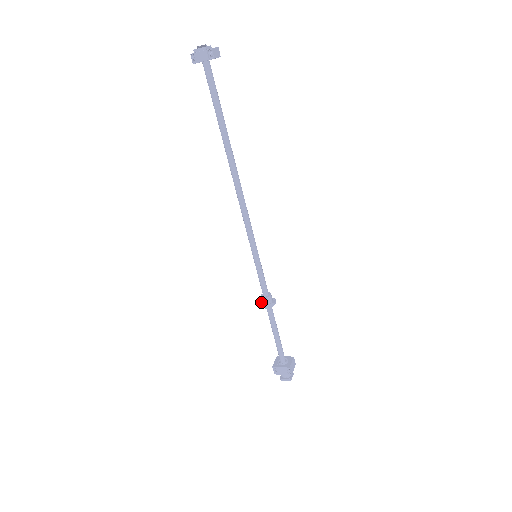
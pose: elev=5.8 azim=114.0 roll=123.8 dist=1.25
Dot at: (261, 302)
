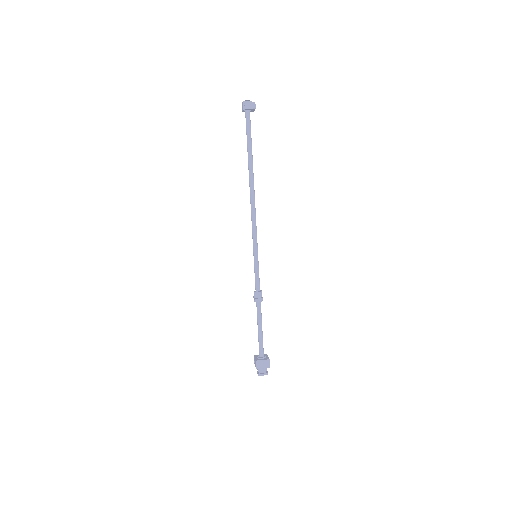
Dot at: occluded
